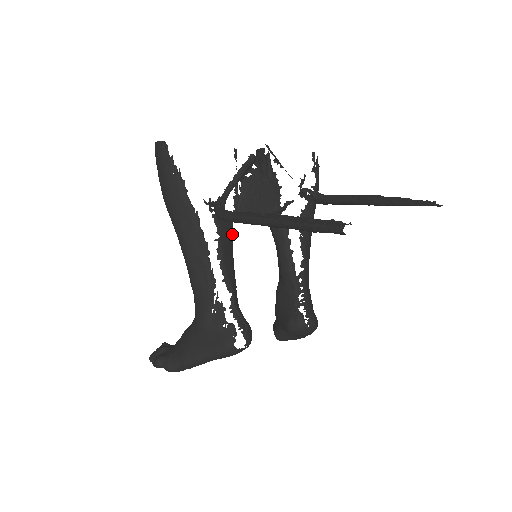
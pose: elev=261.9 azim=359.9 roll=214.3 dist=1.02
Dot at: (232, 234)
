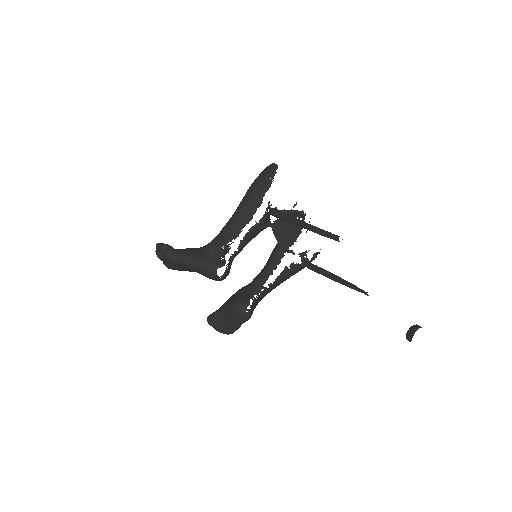
Dot at: occluded
